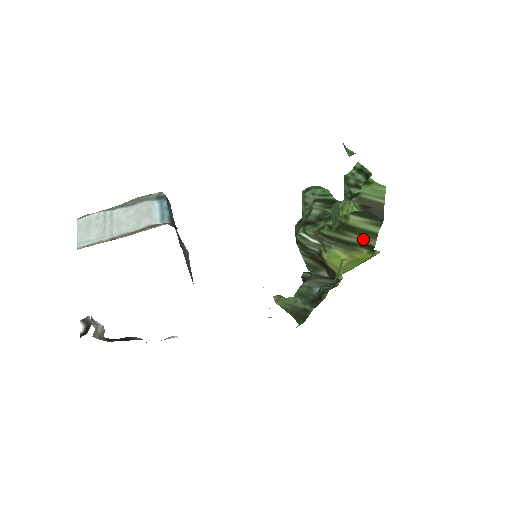
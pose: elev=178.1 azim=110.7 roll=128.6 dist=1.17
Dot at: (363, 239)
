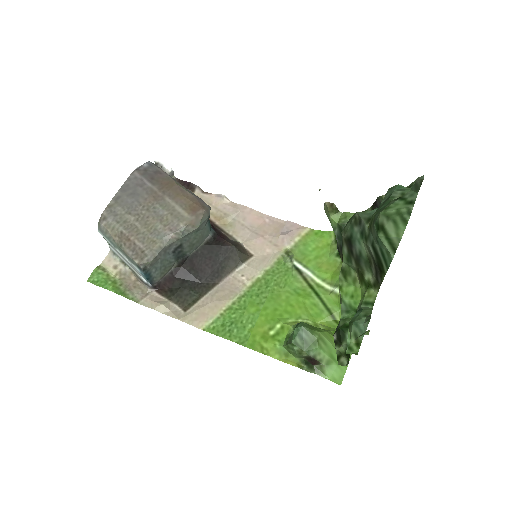
Dot at: occluded
